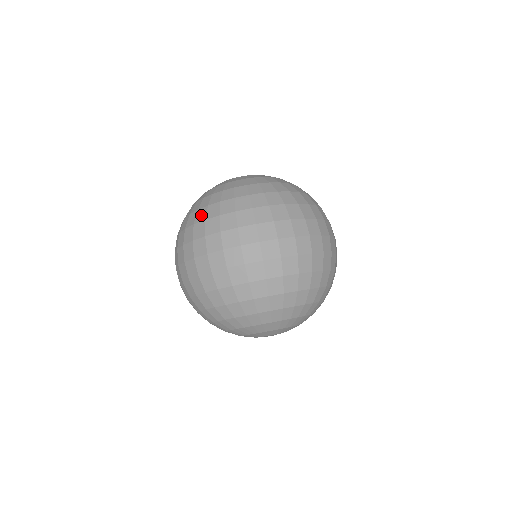
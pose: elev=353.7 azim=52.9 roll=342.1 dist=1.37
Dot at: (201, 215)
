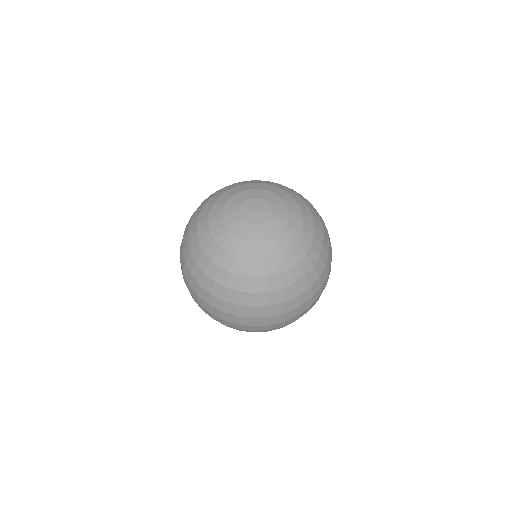
Dot at: (247, 300)
